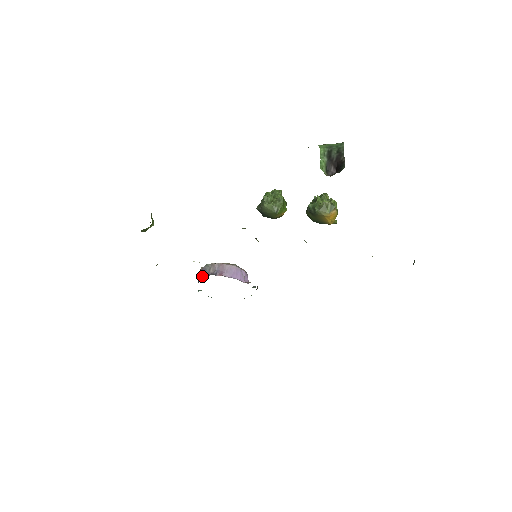
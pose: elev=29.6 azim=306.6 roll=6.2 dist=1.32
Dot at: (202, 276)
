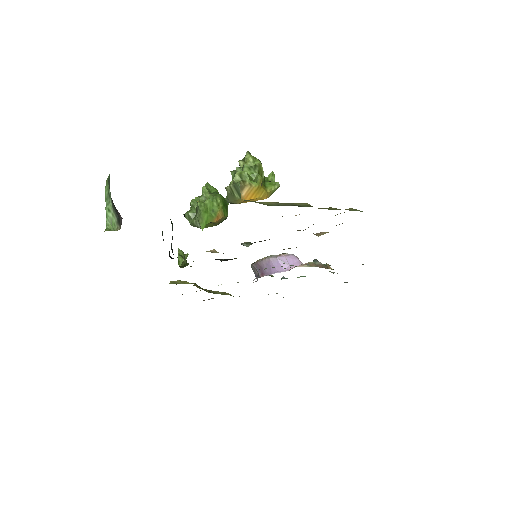
Dot at: occluded
